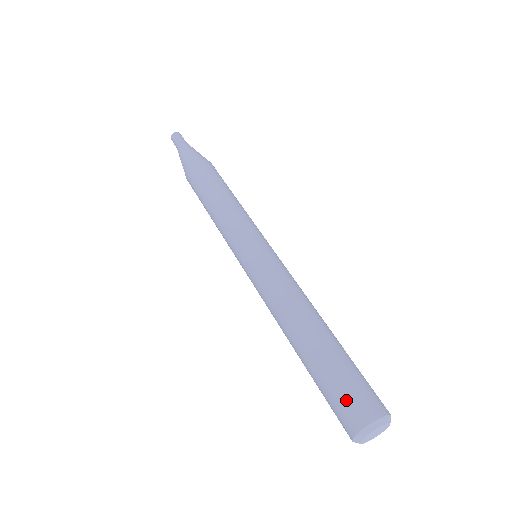
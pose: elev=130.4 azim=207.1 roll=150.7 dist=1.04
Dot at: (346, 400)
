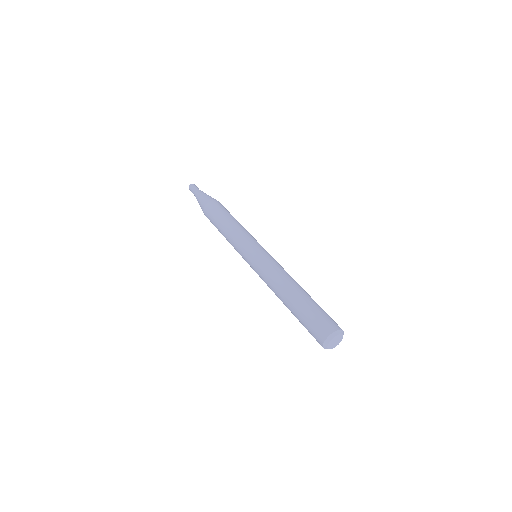
Dot at: (319, 323)
